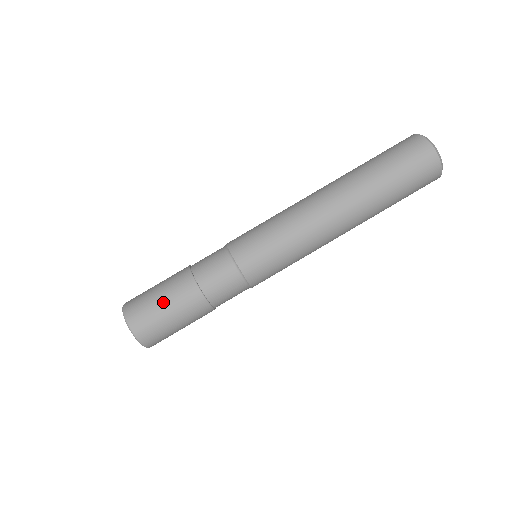
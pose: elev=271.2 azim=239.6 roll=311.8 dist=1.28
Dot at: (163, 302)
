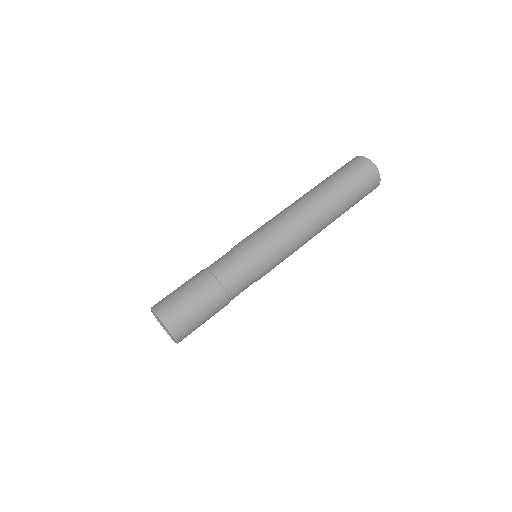
Dot at: (199, 310)
